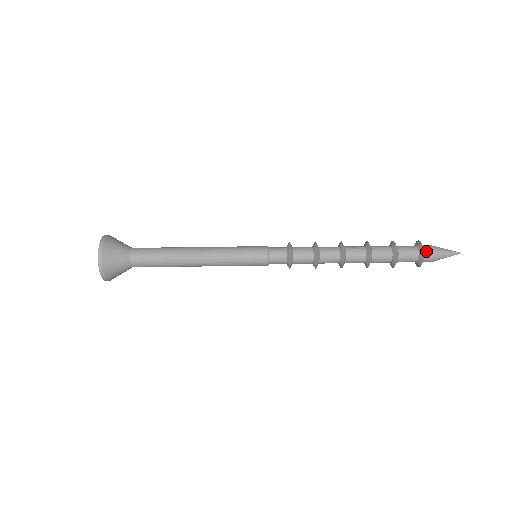
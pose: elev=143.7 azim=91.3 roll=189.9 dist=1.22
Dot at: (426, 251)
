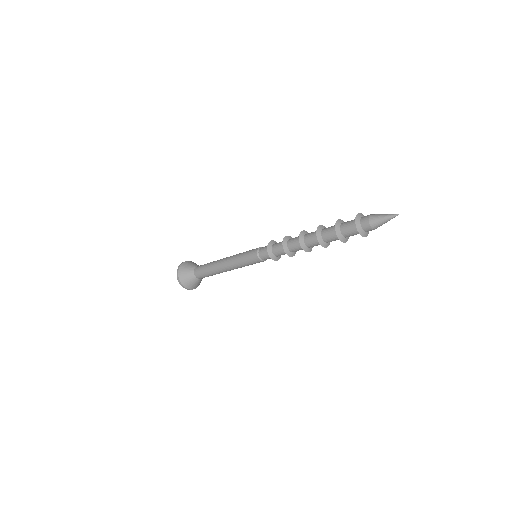
Dot at: (361, 220)
